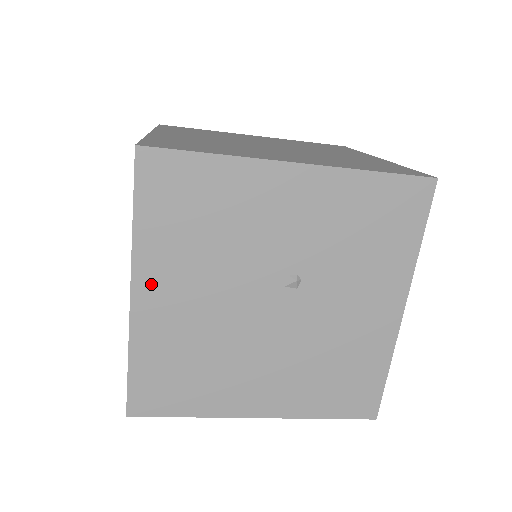
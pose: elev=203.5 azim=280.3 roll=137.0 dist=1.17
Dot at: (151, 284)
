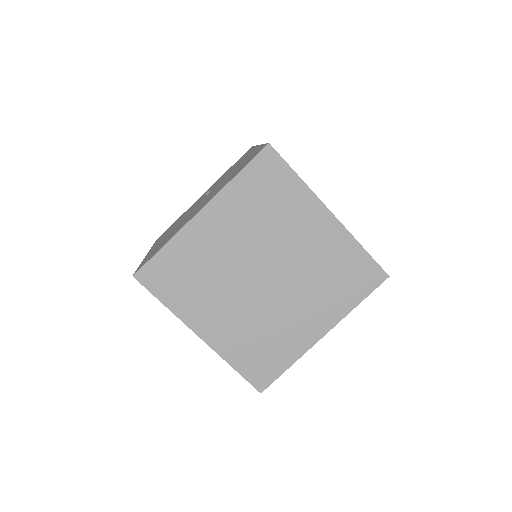
Dot at: occluded
